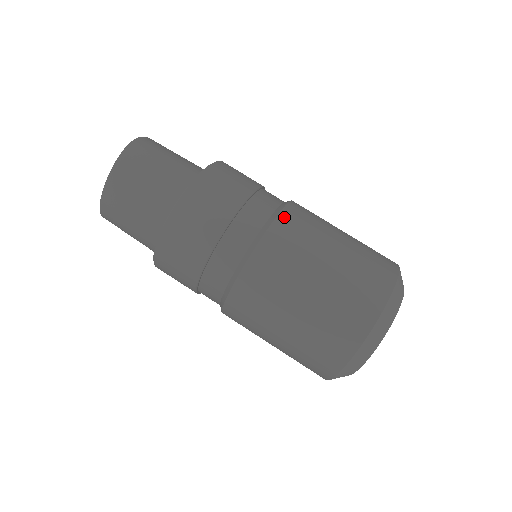
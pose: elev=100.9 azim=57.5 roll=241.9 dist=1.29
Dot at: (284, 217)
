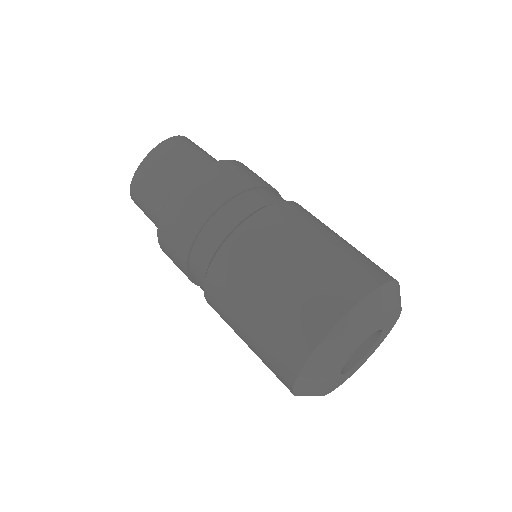
Dot at: (290, 204)
